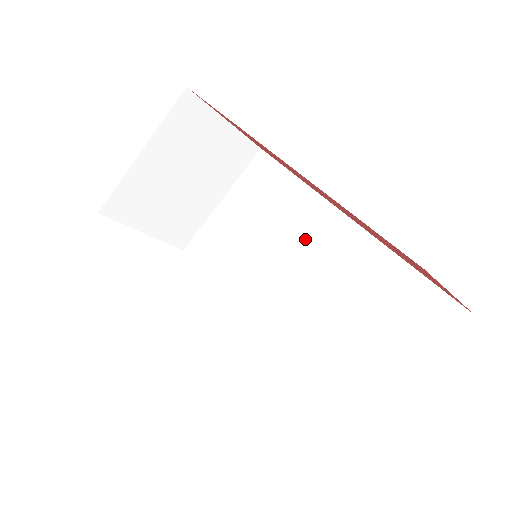
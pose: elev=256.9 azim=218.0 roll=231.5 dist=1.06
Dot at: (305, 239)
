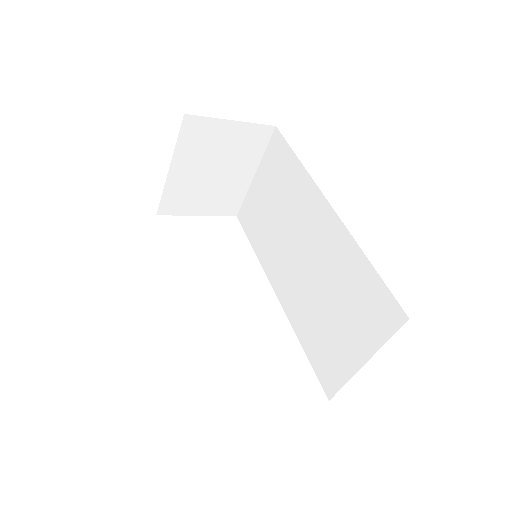
Dot at: (307, 224)
